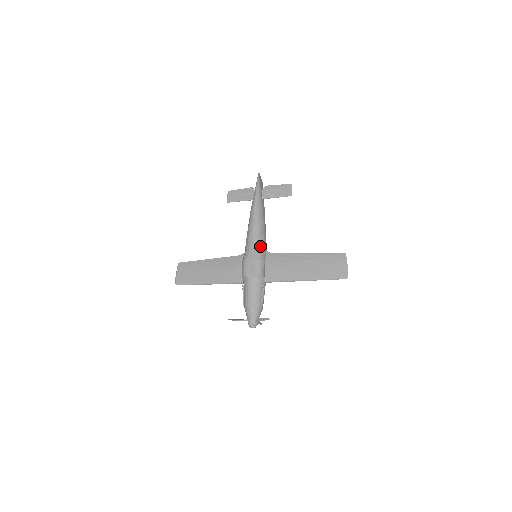
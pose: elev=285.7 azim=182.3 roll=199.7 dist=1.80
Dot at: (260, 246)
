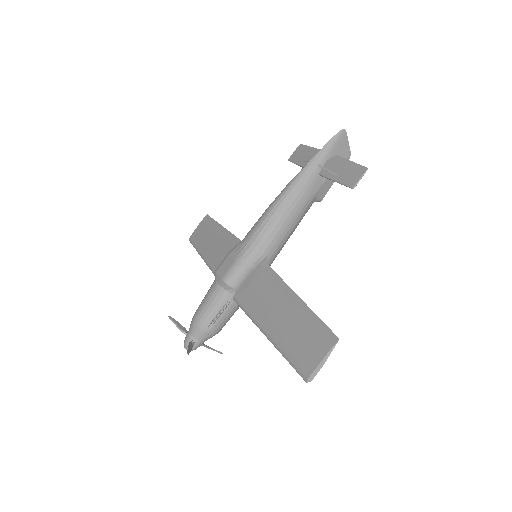
Dot at: (257, 244)
